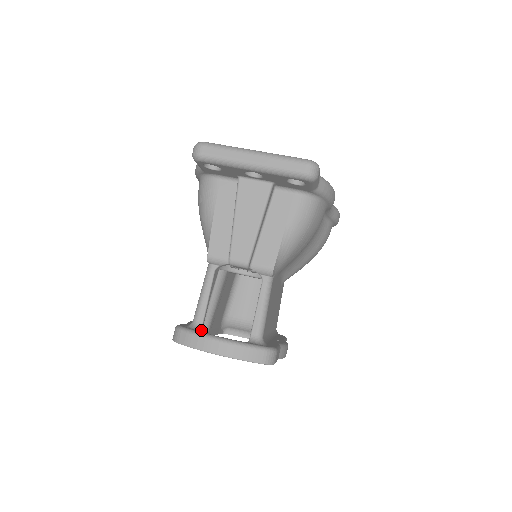
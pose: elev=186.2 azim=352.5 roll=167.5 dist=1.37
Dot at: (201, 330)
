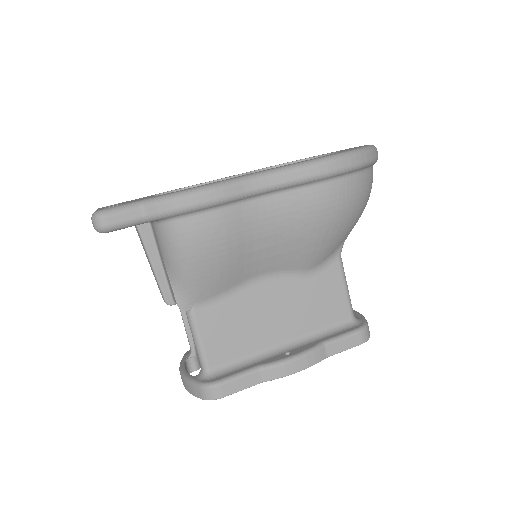
Dot at: (193, 356)
